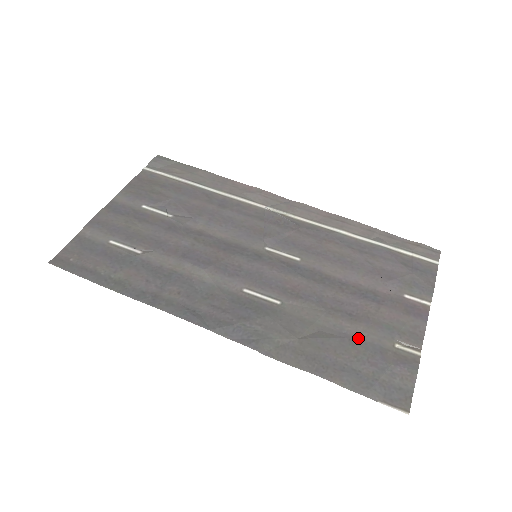
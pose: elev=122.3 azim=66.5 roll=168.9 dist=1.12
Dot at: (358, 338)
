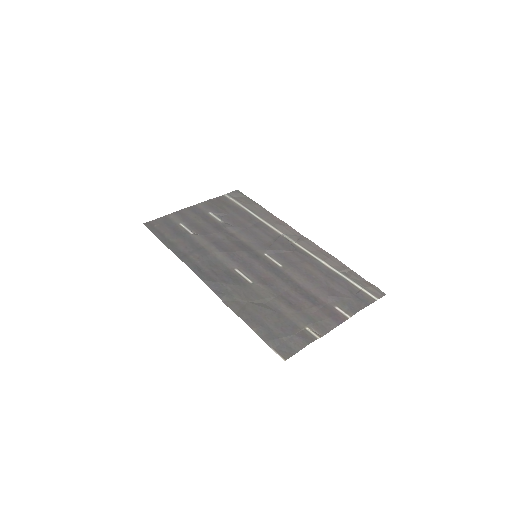
Dot at: (285, 315)
